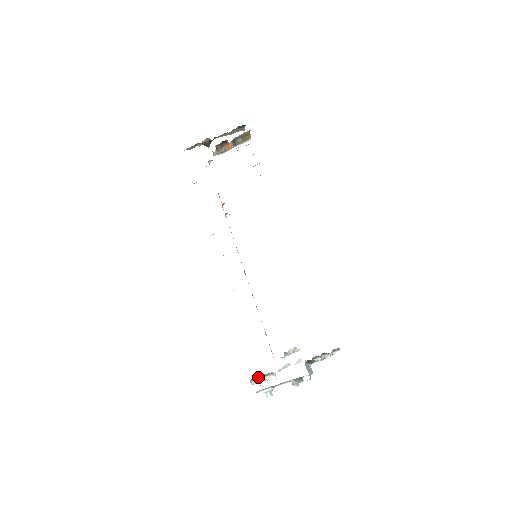
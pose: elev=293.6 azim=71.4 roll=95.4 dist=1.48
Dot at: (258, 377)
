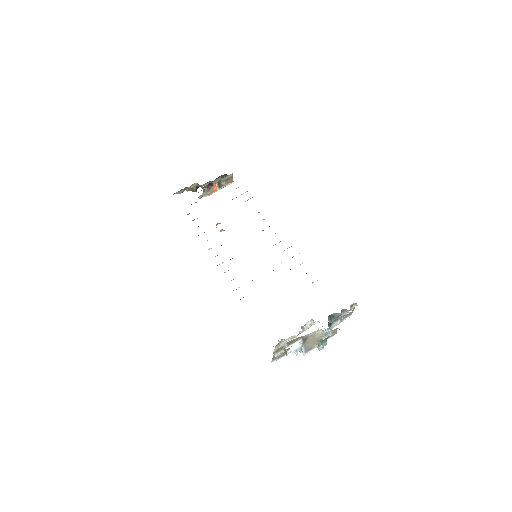
Dot at: (281, 348)
